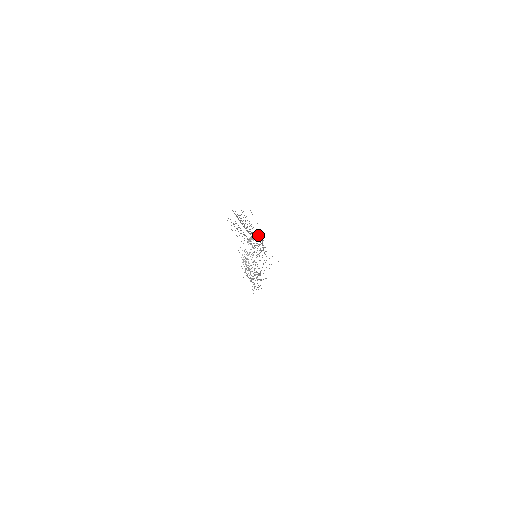
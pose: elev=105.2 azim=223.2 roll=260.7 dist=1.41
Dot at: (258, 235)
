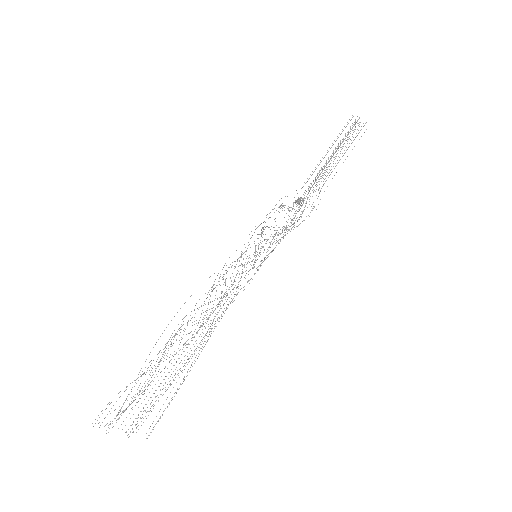
Dot at: occluded
